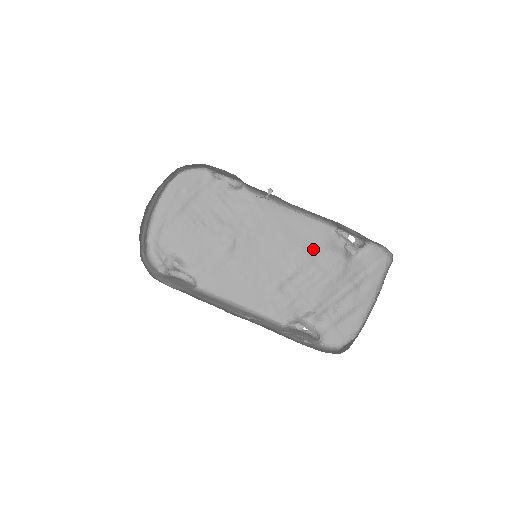
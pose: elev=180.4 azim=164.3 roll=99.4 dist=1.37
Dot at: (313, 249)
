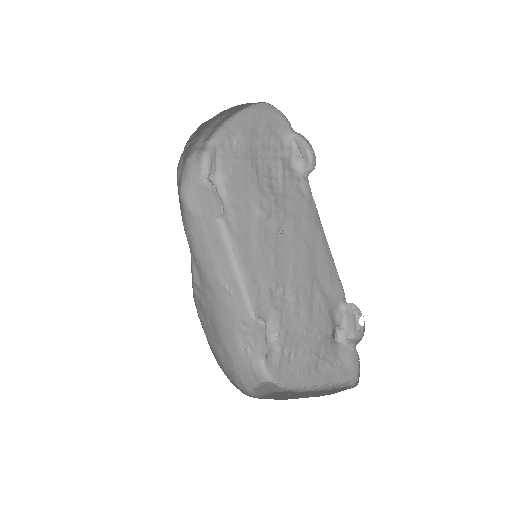
Dot at: (318, 294)
